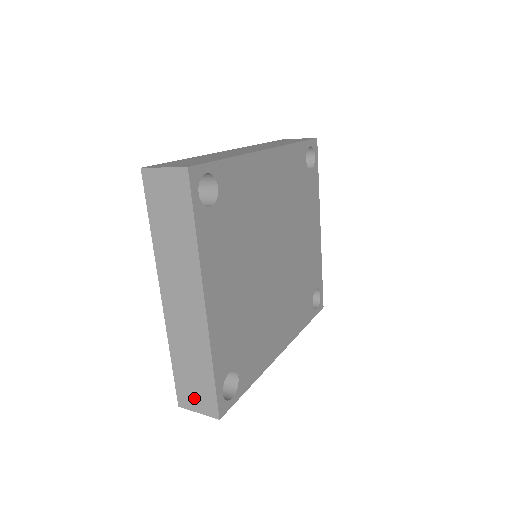
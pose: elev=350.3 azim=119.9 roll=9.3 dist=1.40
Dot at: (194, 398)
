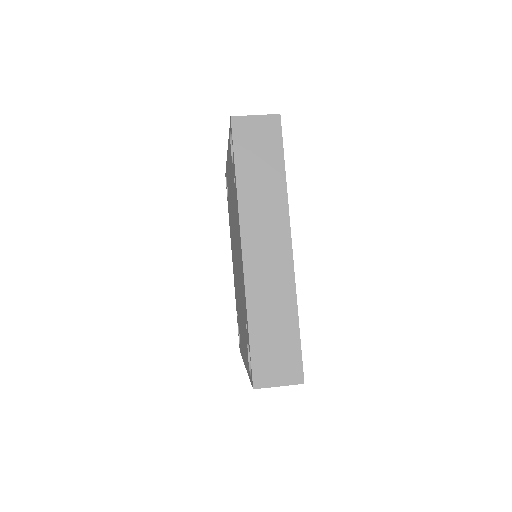
Dot at: occluded
